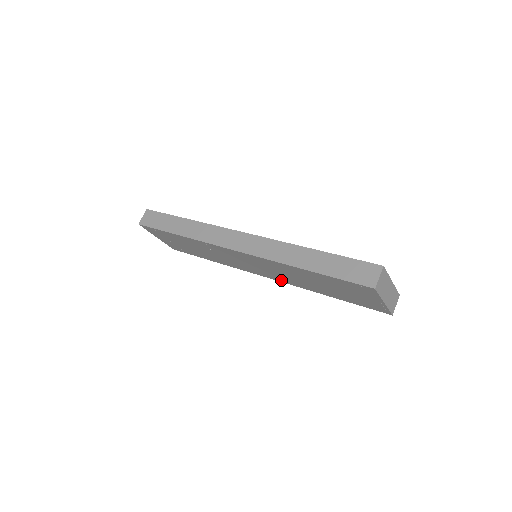
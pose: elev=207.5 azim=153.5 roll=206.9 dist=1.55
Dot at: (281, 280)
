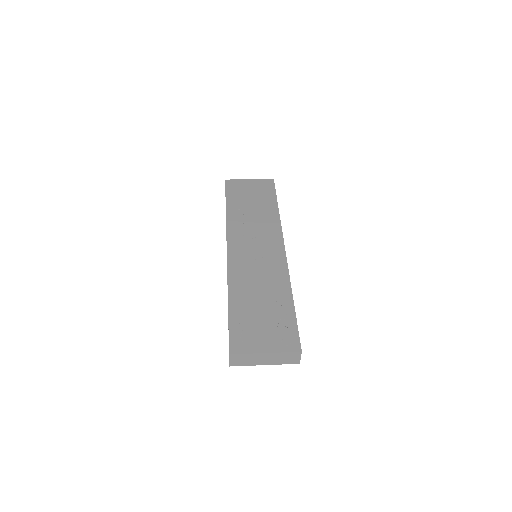
Dot at: occluded
